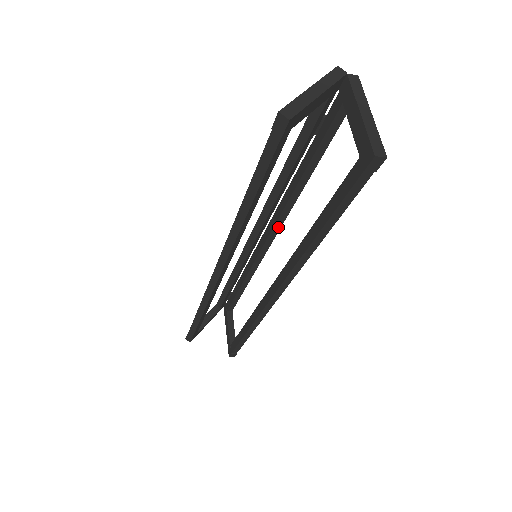
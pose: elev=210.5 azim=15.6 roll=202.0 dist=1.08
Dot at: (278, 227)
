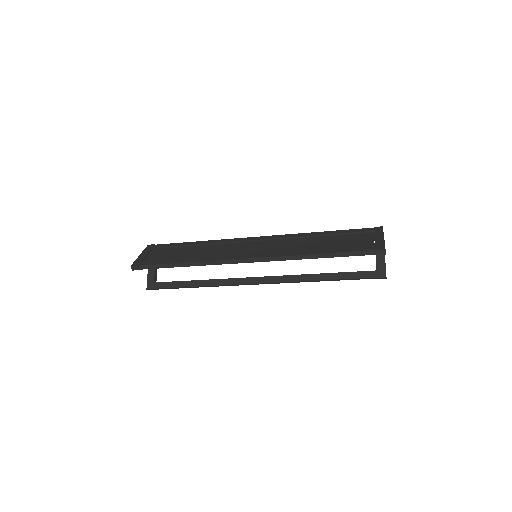
Dot at: occluded
